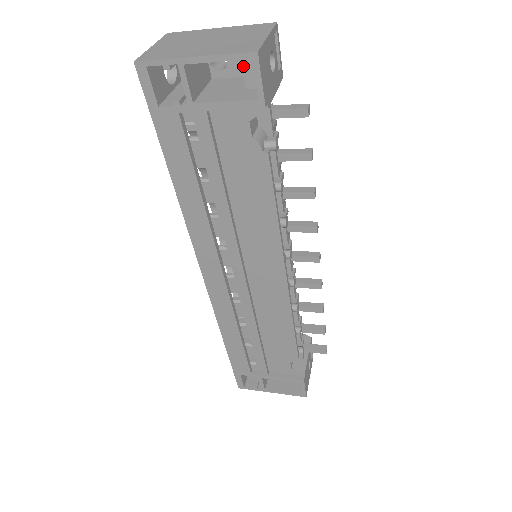
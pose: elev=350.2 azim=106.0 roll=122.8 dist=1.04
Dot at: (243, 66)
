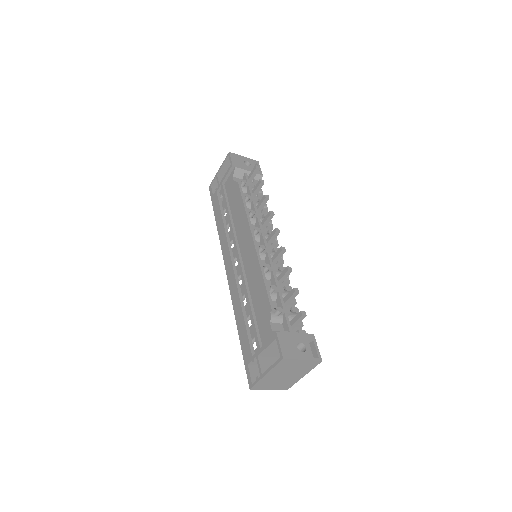
Dot at: occluded
